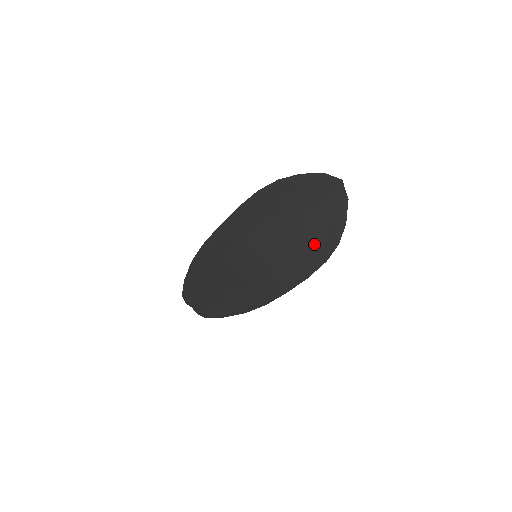
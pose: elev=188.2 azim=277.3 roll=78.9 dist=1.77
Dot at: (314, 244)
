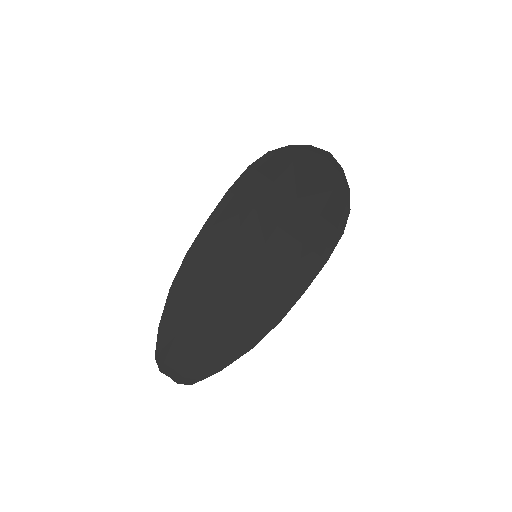
Dot at: (323, 219)
